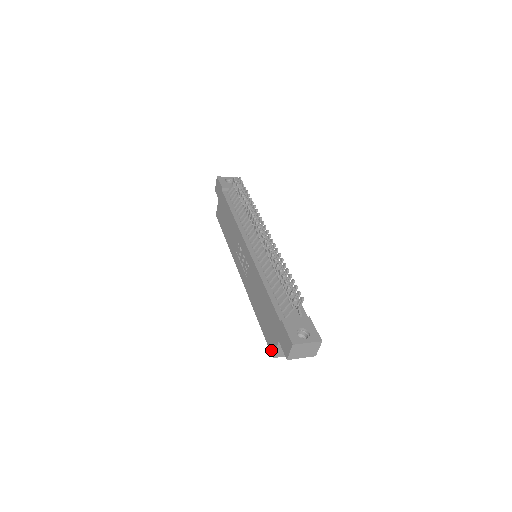
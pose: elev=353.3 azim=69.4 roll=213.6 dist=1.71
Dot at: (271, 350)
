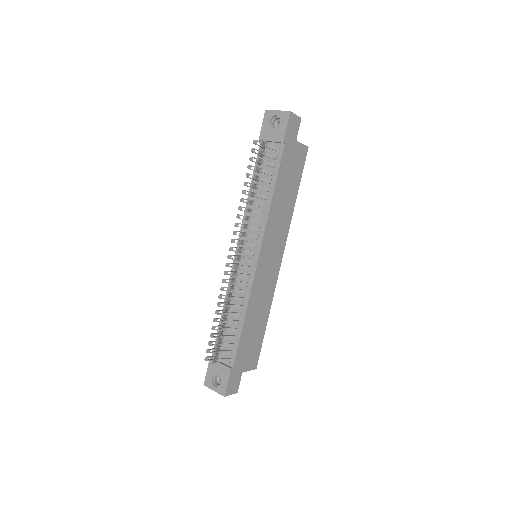
Dot at: occluded
